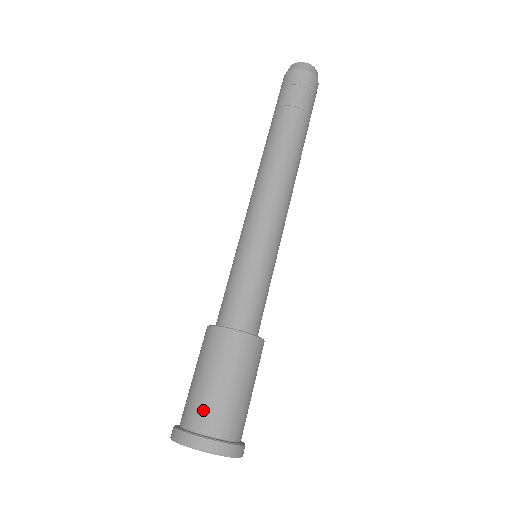
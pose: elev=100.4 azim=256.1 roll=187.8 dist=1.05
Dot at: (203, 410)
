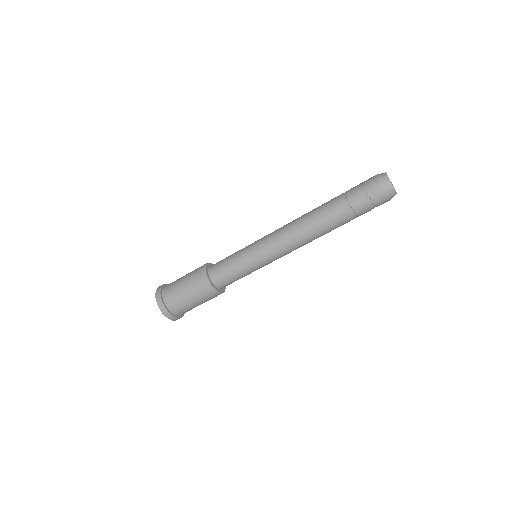
Dot at: (172, 294)
